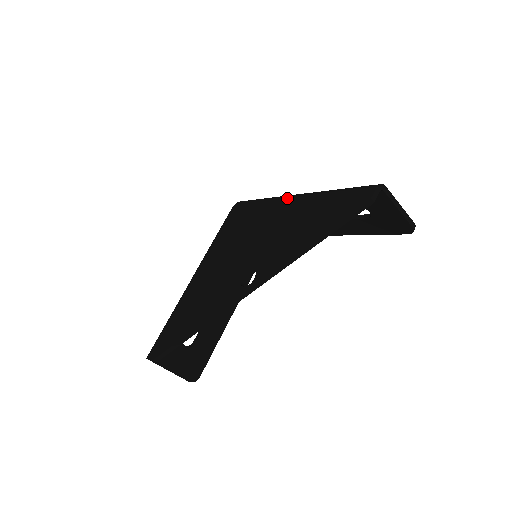
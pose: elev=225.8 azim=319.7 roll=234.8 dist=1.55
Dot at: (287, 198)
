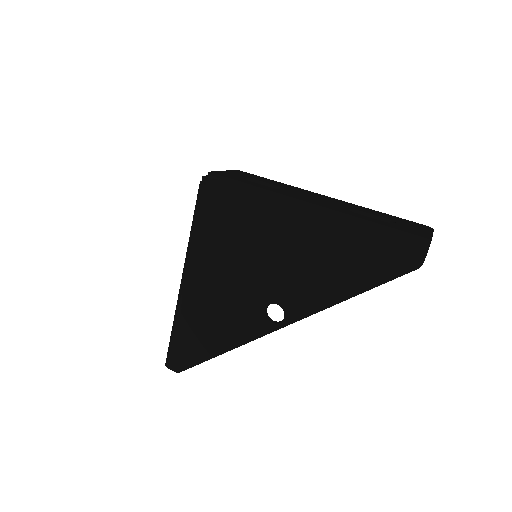
Dot at: (297, 213)
